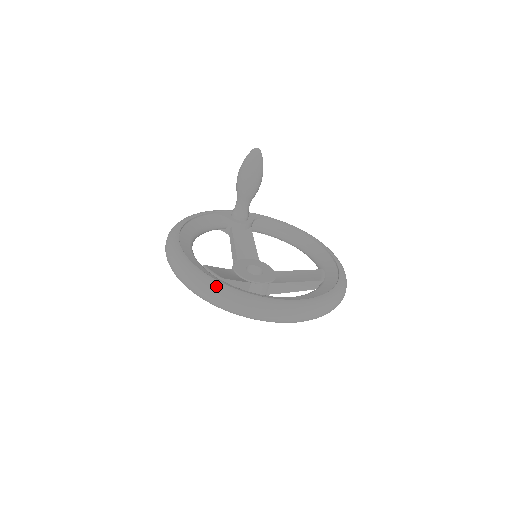
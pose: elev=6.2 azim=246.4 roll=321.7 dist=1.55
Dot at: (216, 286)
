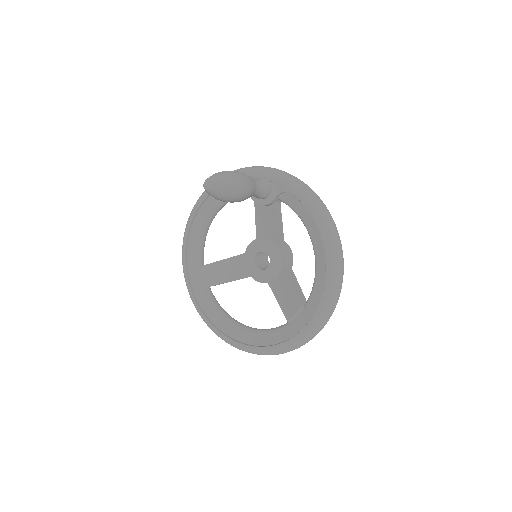
Dot at: (192, 301)
